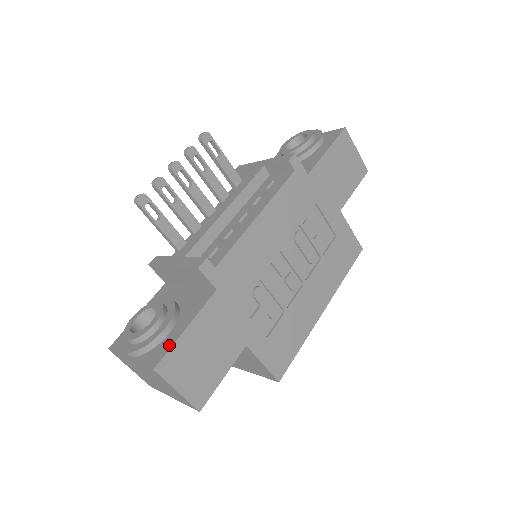
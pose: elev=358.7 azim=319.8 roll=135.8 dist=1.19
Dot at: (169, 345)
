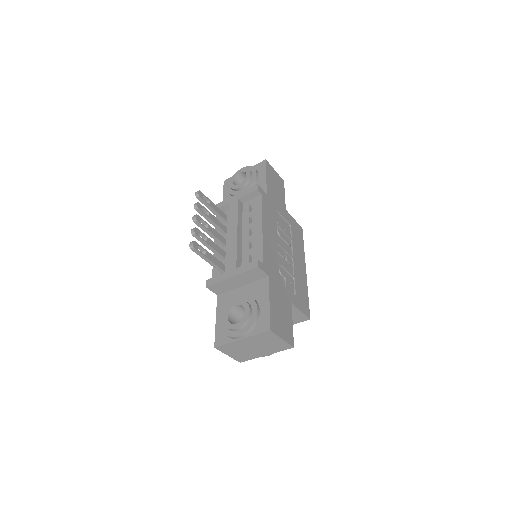
Dot at: (267, 315)
